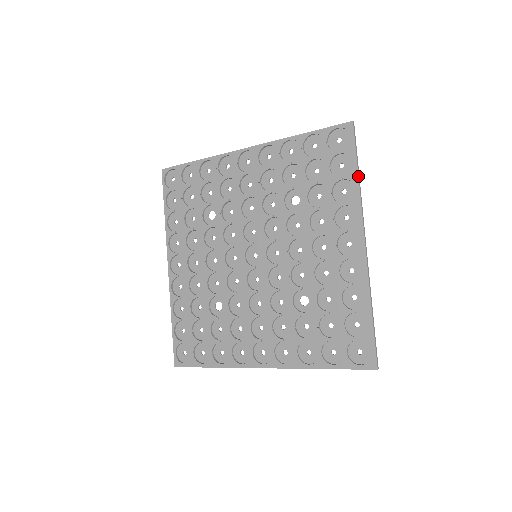
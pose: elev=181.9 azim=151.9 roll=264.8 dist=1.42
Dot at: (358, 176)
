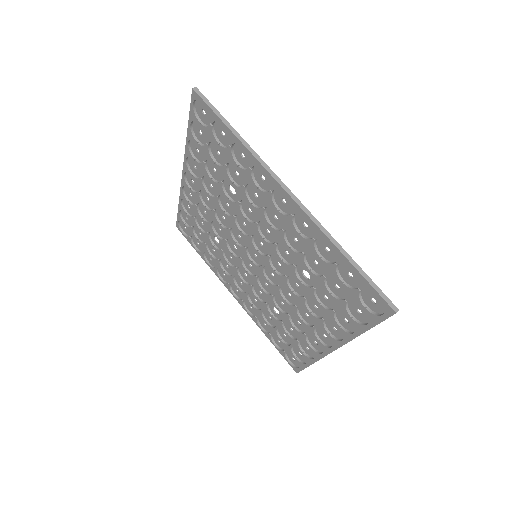
Dot at: occluded
